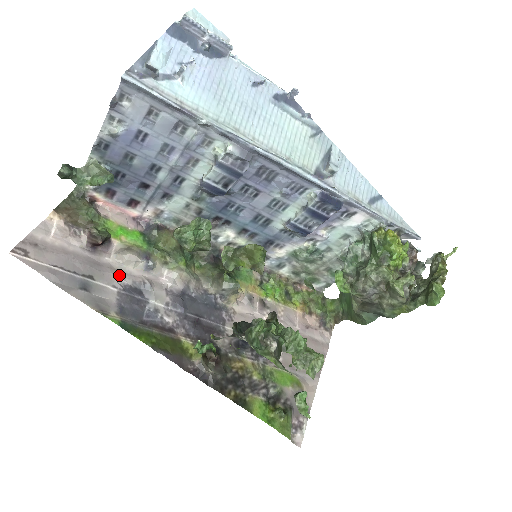
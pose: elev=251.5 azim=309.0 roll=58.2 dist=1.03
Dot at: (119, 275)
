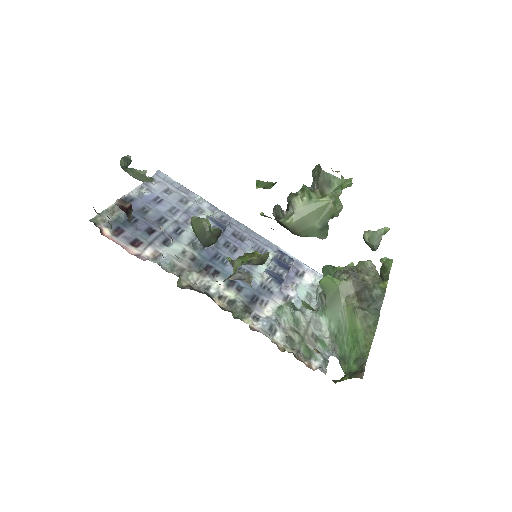
Dot at: occluded
